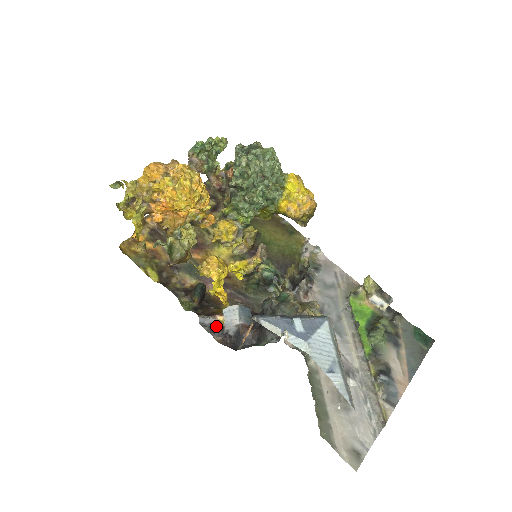
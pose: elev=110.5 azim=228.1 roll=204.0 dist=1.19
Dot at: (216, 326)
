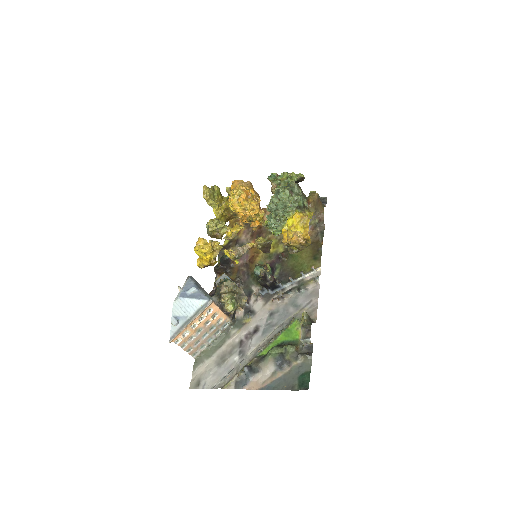
Dot at: (215, 280)
